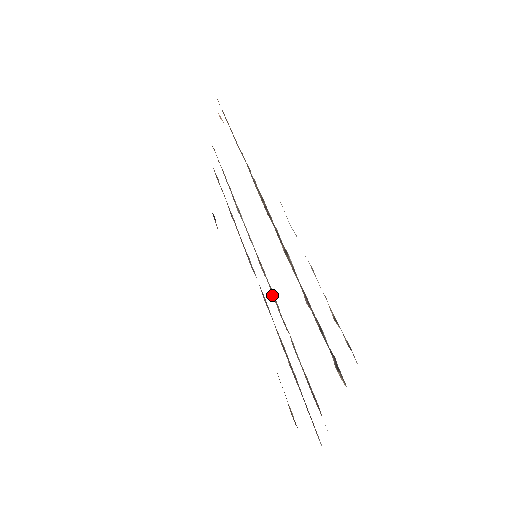
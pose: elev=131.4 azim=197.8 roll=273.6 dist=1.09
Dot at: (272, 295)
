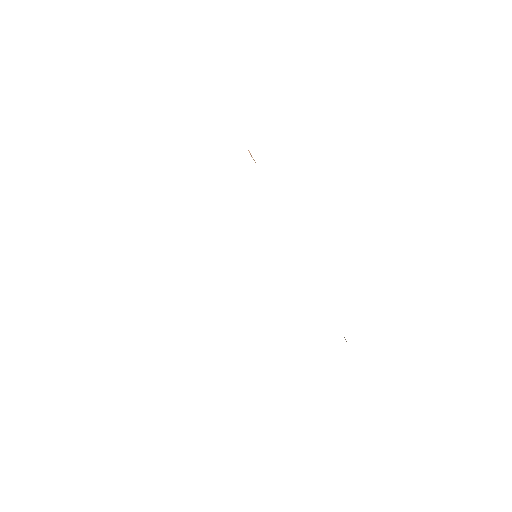
Dot at: occluded
